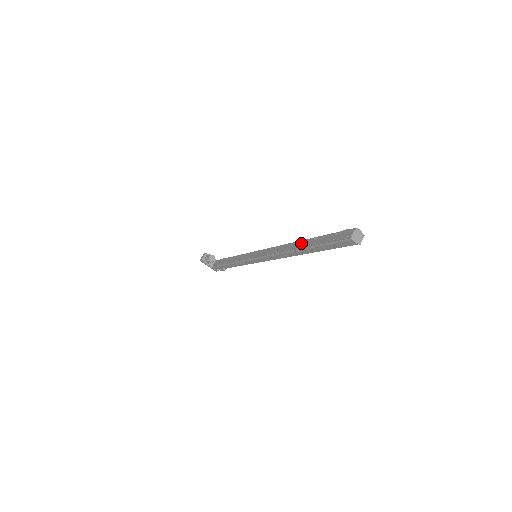
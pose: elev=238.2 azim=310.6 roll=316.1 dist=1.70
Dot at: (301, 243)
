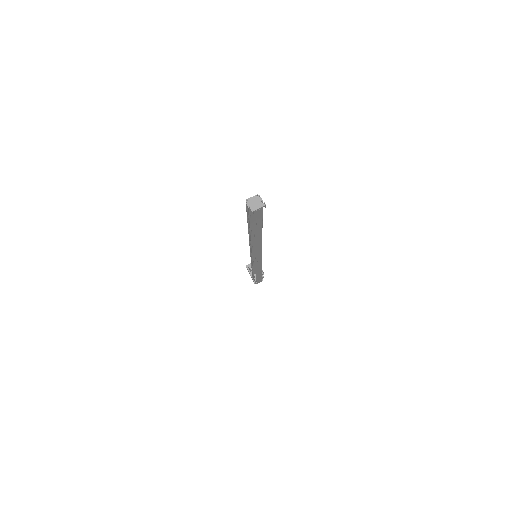
Dot at: occluded
